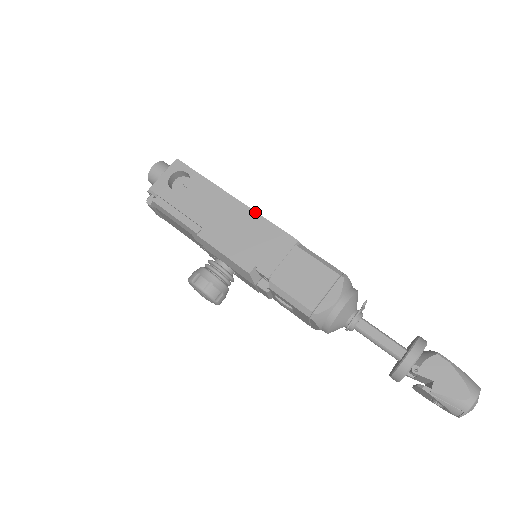
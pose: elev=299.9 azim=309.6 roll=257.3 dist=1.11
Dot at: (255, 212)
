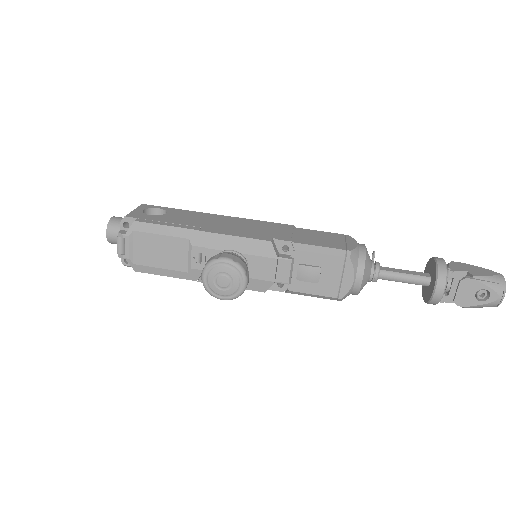
Dot at: (243, 218)
